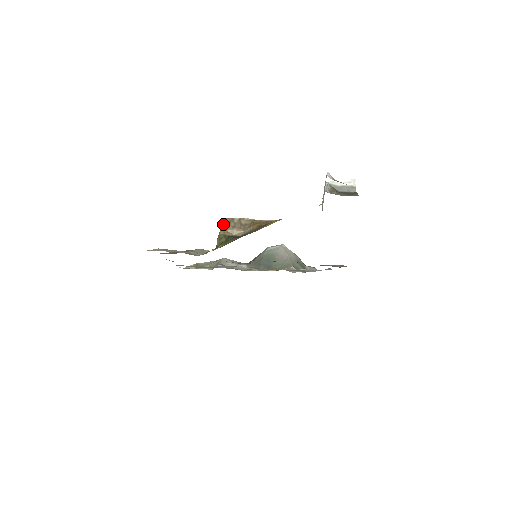
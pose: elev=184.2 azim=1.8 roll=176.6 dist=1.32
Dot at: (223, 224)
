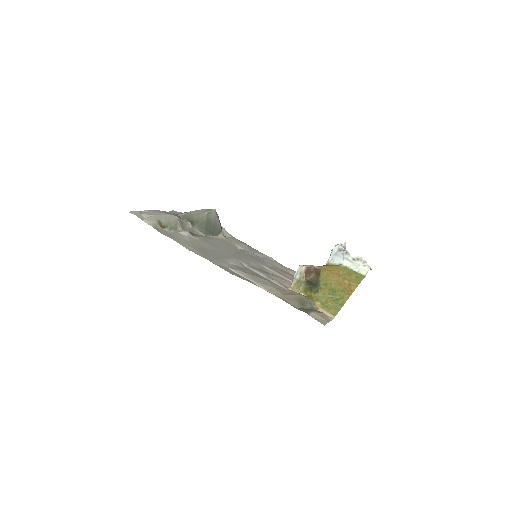
Dot at: (305, 272)
